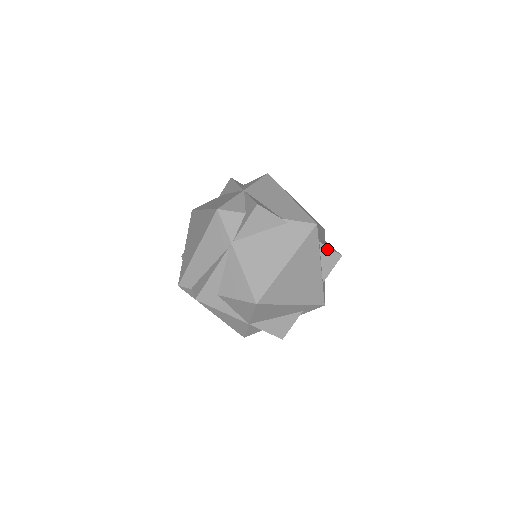
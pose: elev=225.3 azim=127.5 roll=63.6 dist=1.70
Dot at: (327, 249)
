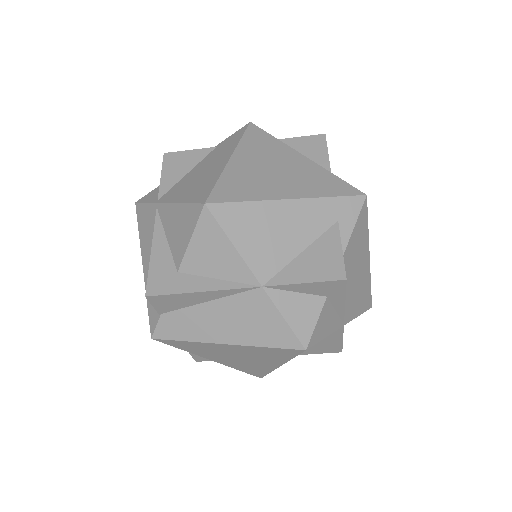
Dot at: (296, 140)
